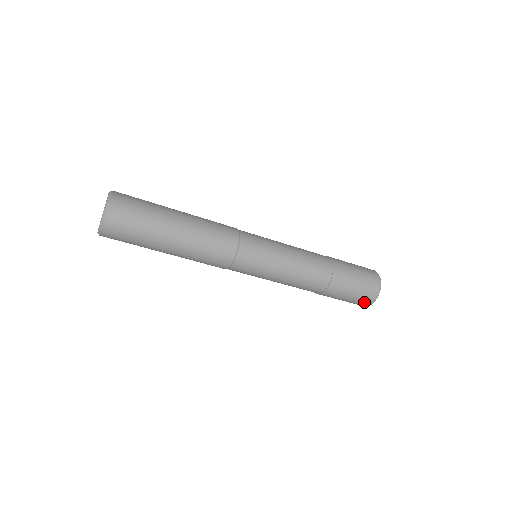
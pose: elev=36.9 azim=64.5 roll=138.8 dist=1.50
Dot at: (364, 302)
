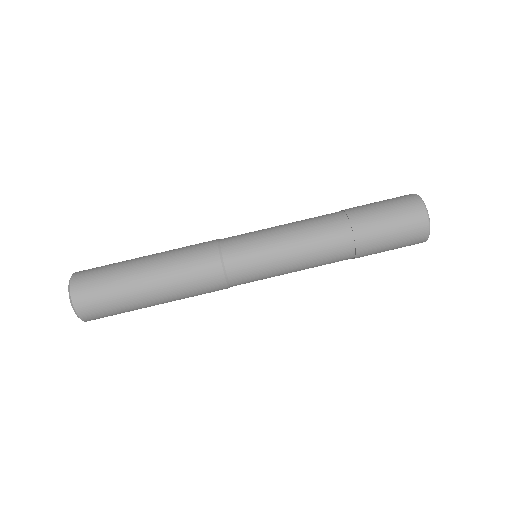
Dot at: (412, 208)
